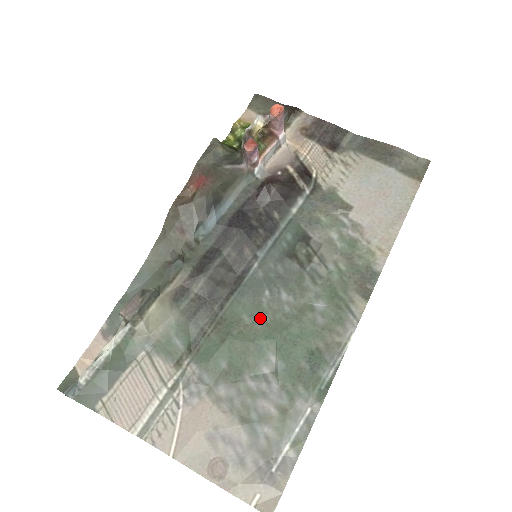
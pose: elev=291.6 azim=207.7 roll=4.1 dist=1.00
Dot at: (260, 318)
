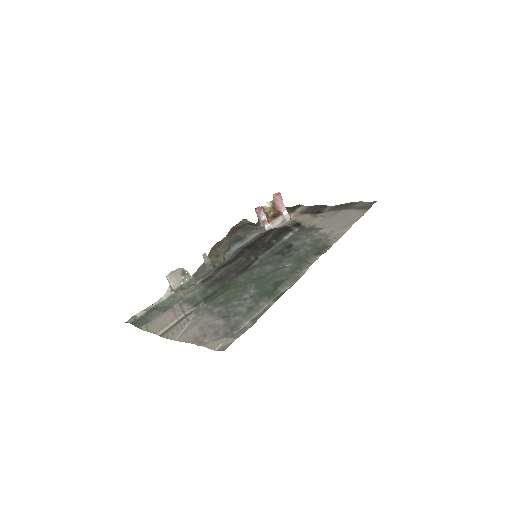
Dot at: (250, 278)
